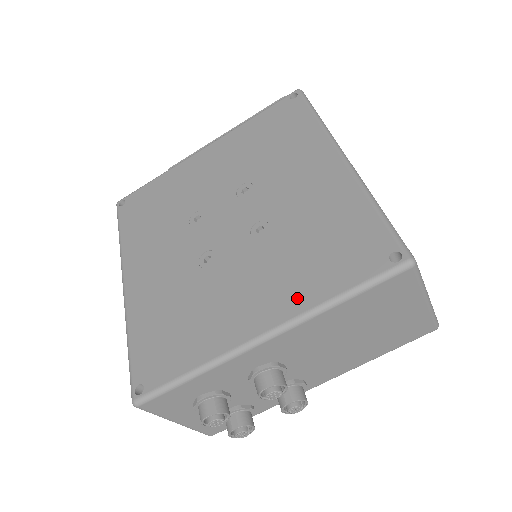
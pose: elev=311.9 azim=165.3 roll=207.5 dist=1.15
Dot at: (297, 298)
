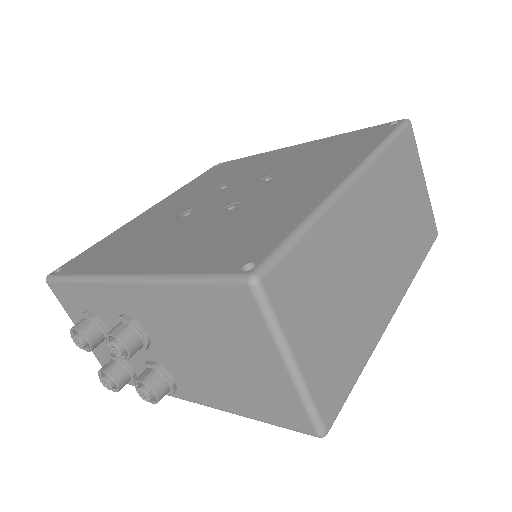
Dot at: (169, 262)
